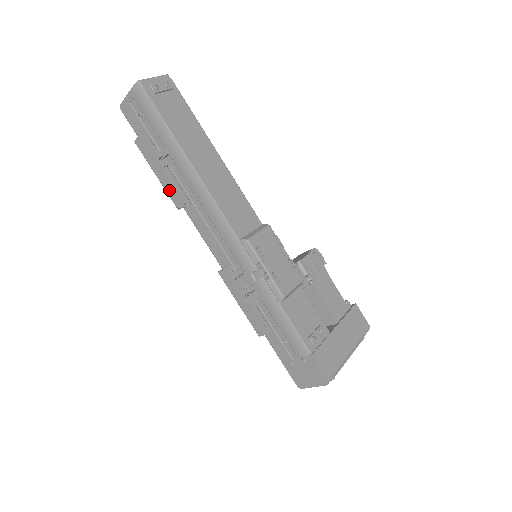
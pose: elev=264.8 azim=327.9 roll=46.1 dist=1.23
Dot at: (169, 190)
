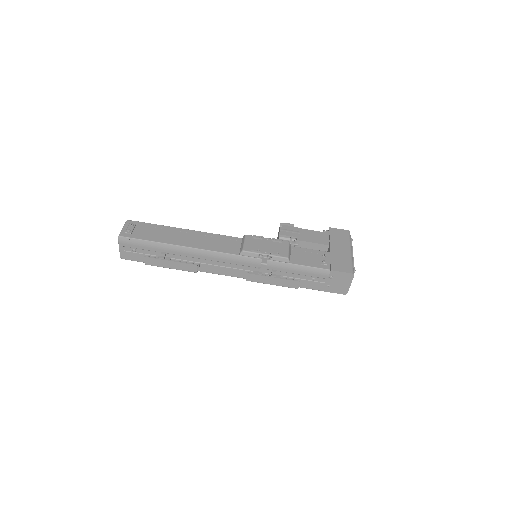
Dot at: (184, 268)
